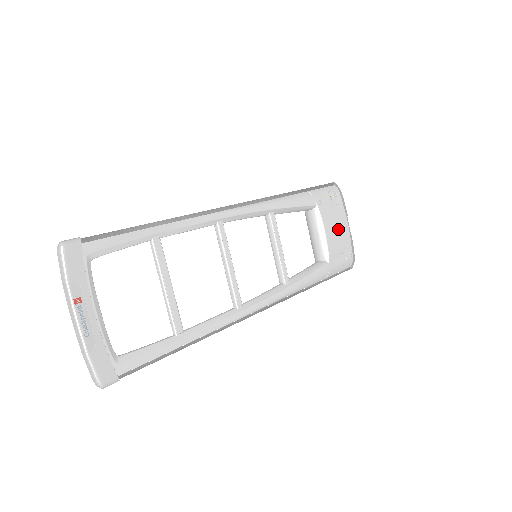
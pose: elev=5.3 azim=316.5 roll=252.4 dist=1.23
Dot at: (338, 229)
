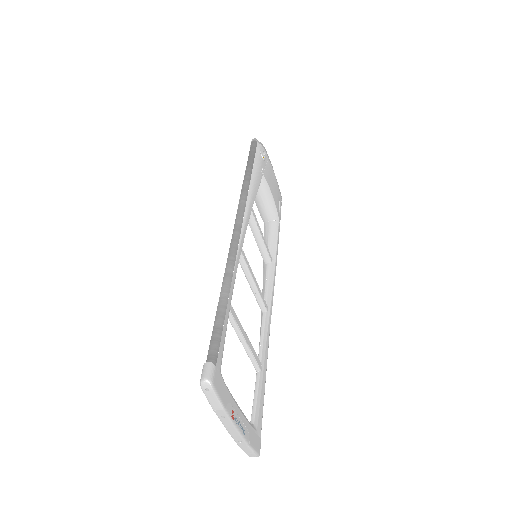
Dot at: (274, 185)
